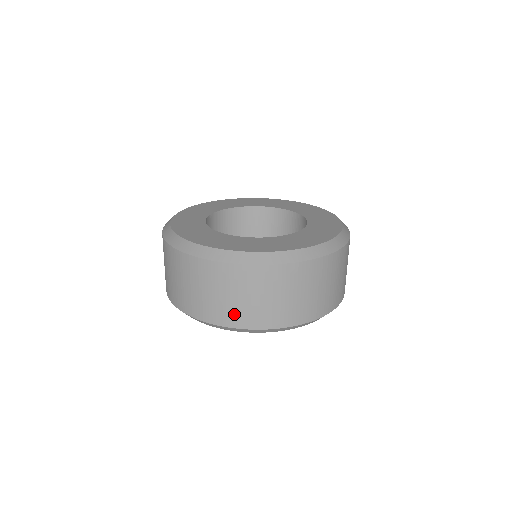
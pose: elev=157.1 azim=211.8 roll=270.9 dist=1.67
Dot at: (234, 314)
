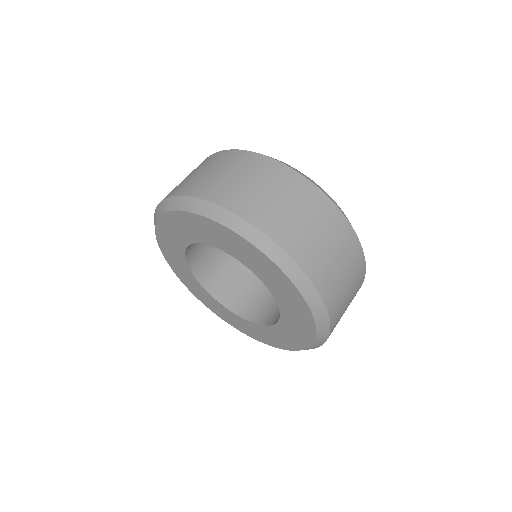
Dot at: (176, 188)
